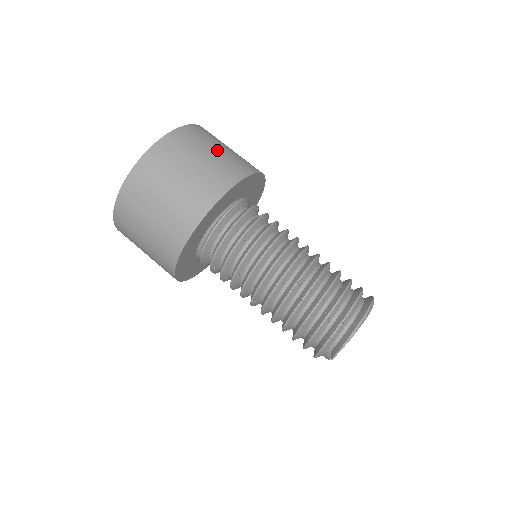
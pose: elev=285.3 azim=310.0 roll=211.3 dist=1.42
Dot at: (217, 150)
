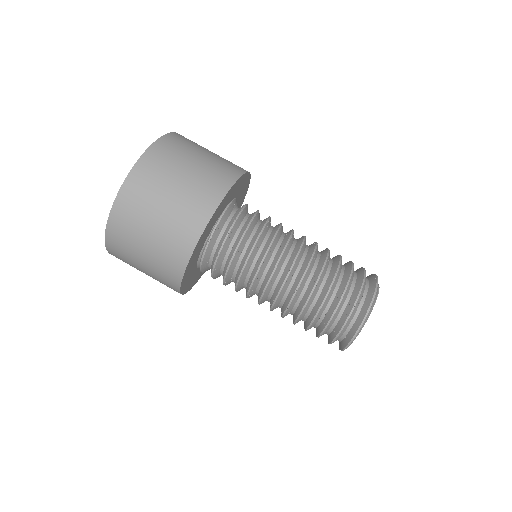
Dot at: (157, 220)
